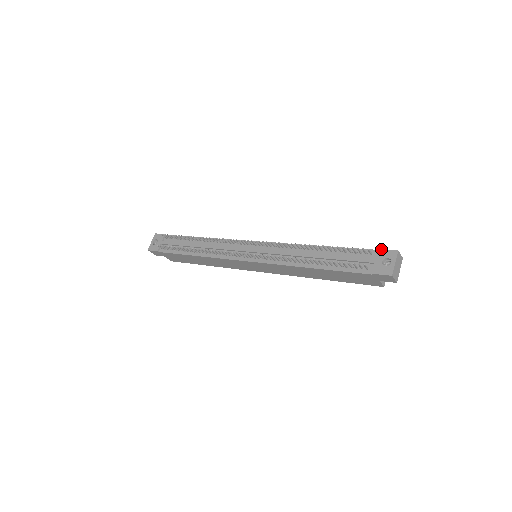
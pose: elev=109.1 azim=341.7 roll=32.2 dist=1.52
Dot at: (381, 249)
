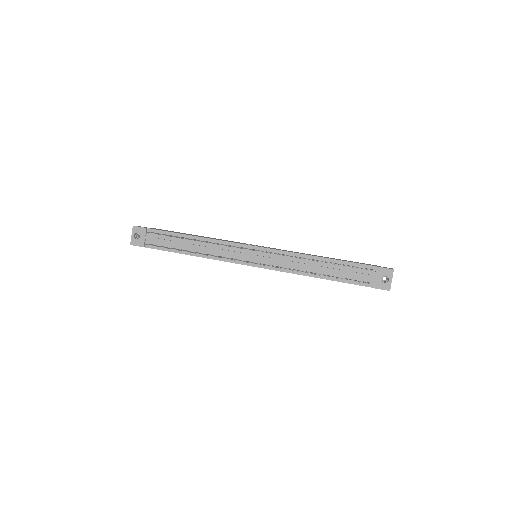
Dot at: (380, 267)
